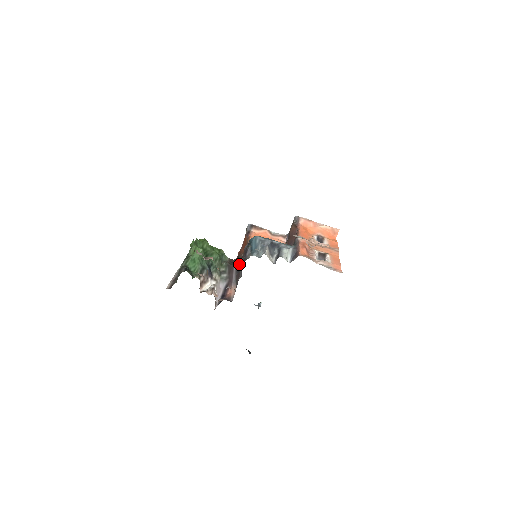
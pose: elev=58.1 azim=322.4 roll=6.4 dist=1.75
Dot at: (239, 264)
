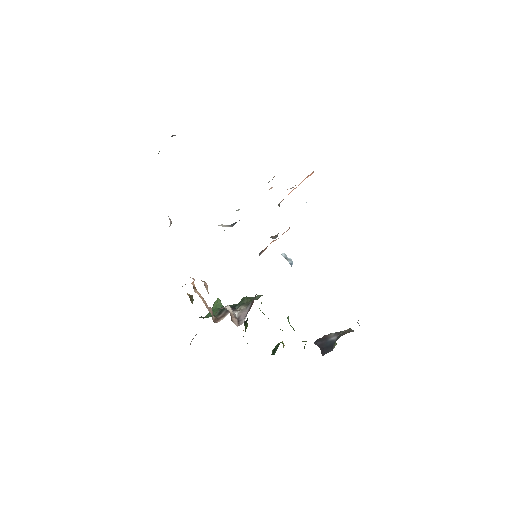
Dot at: occluded
